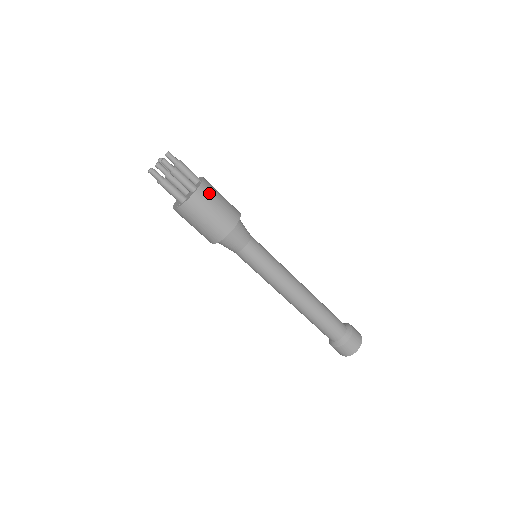
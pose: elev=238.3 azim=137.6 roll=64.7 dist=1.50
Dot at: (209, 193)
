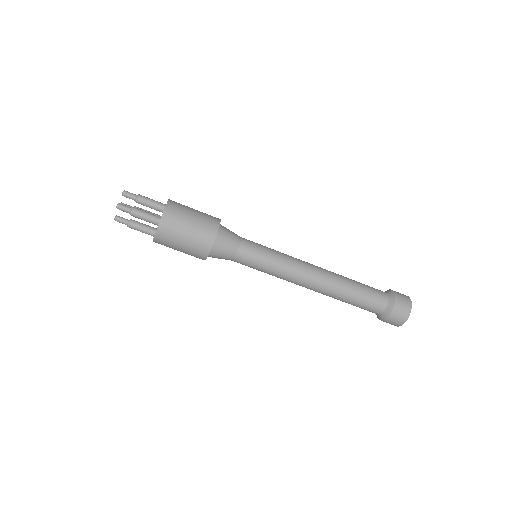
Dot at: (180, 205)
